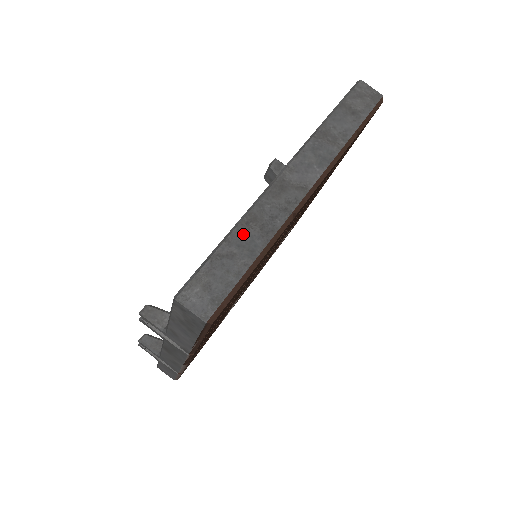
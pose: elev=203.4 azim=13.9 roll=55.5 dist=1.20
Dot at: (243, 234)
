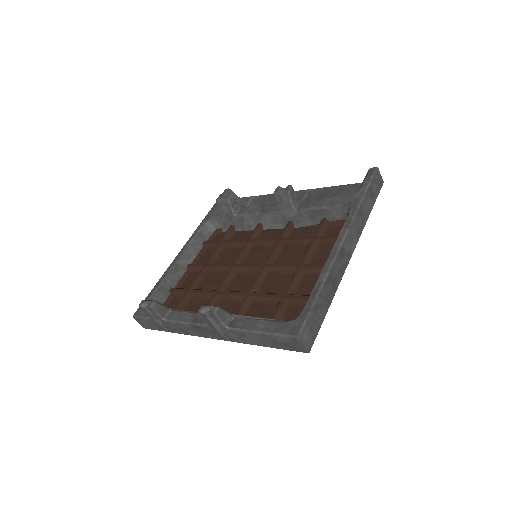
Dot at: (326, 290)
